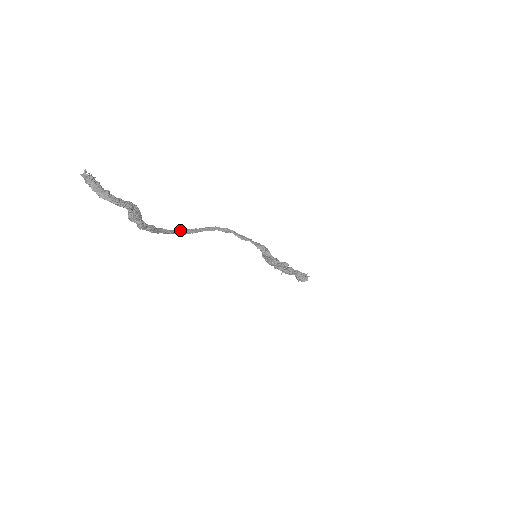
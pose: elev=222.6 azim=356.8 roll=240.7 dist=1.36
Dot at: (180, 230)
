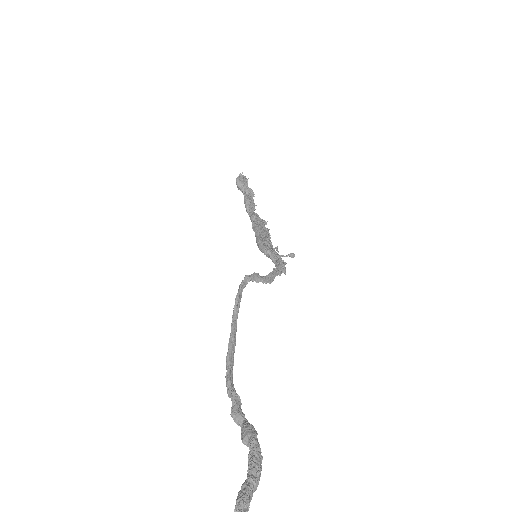
Dot at: (232, 344)
